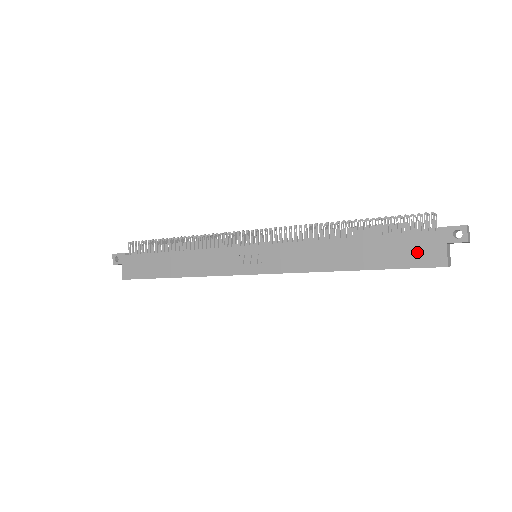
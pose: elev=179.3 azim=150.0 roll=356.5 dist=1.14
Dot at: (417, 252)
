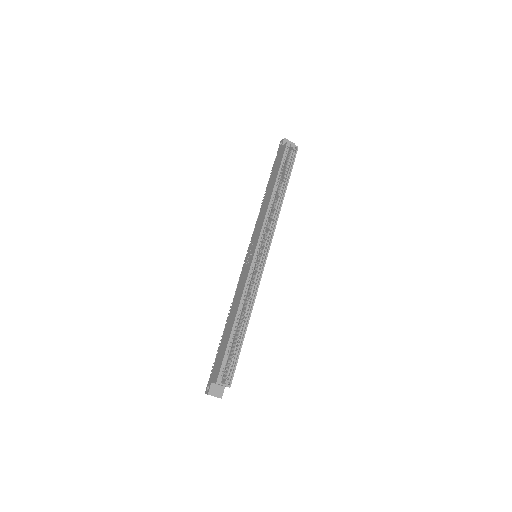
Dot at: (280, 157)
